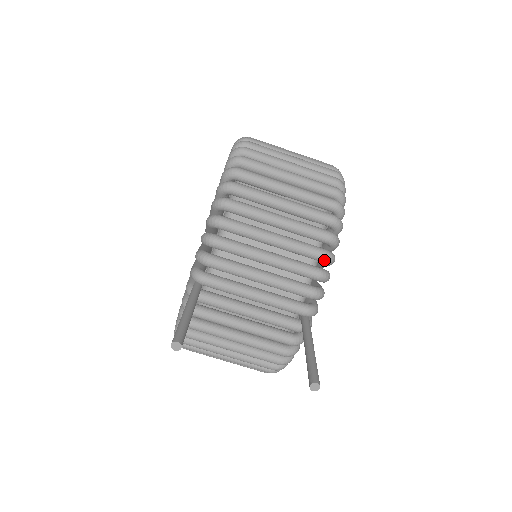
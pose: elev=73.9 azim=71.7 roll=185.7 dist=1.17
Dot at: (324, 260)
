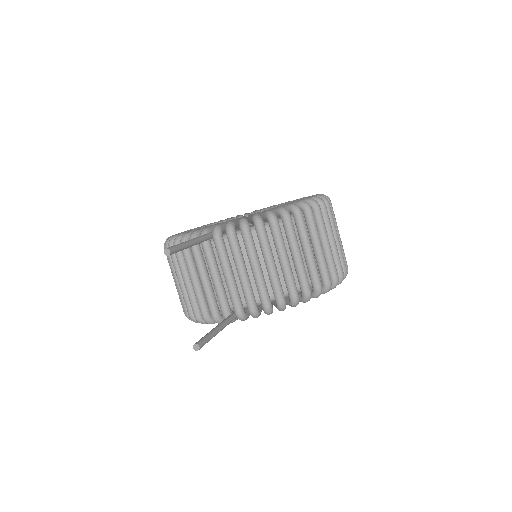
Dot at: (278, 304)
